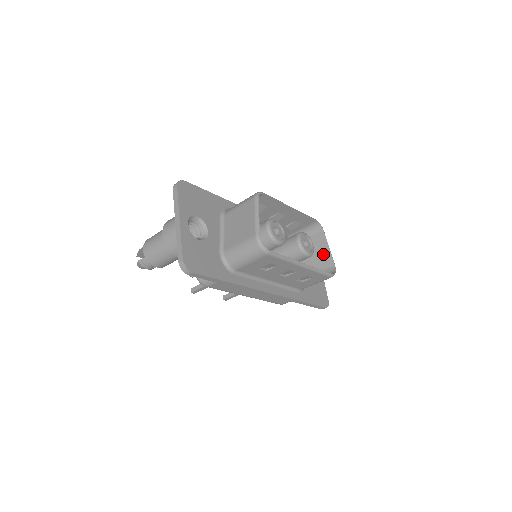
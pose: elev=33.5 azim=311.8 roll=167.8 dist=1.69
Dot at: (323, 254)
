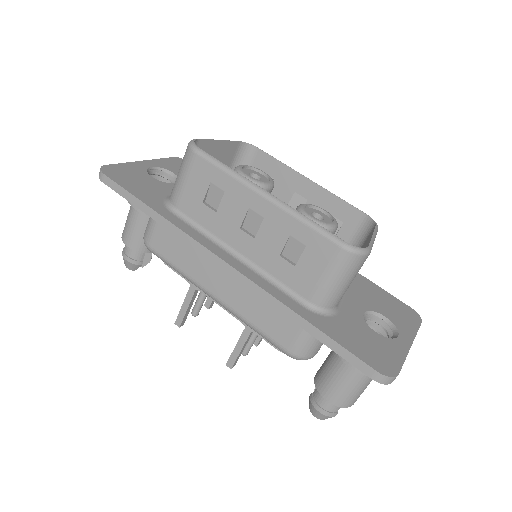
Dot at: occluded
